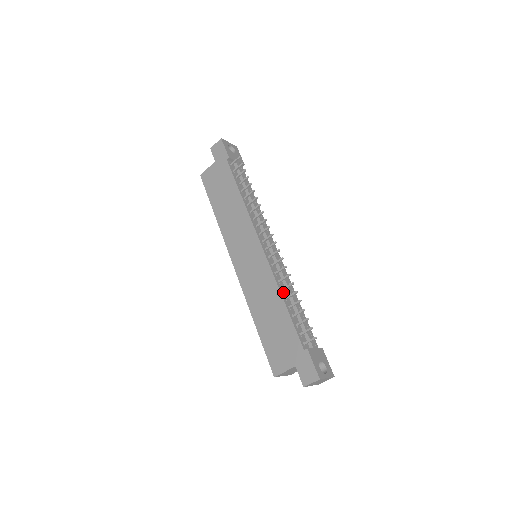
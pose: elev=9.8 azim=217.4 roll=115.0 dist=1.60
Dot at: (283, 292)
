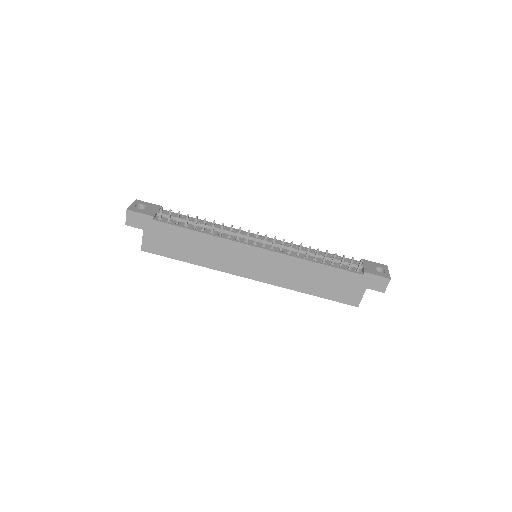
Dot at: (308, 258)
